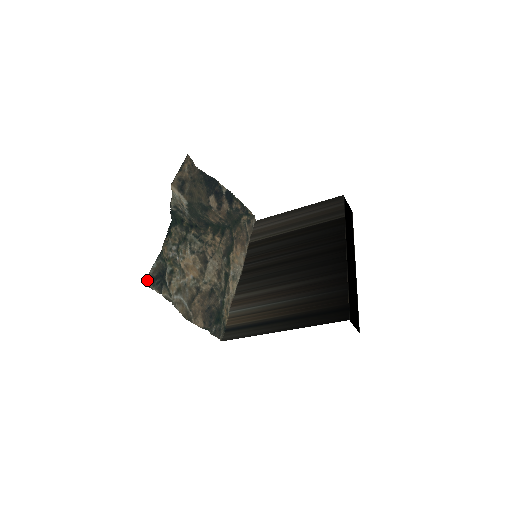
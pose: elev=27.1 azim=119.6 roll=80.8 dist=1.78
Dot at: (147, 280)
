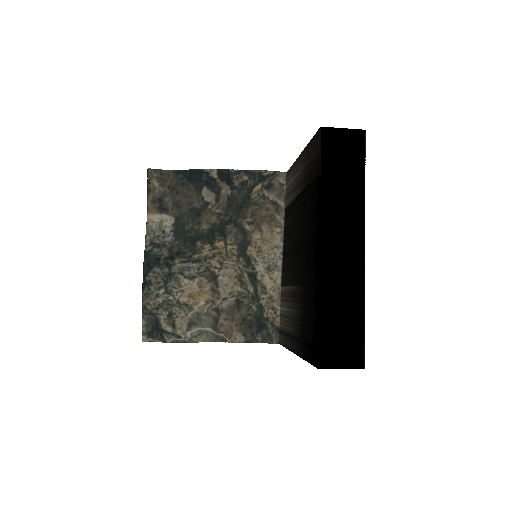
Dot at: (145, 337)
